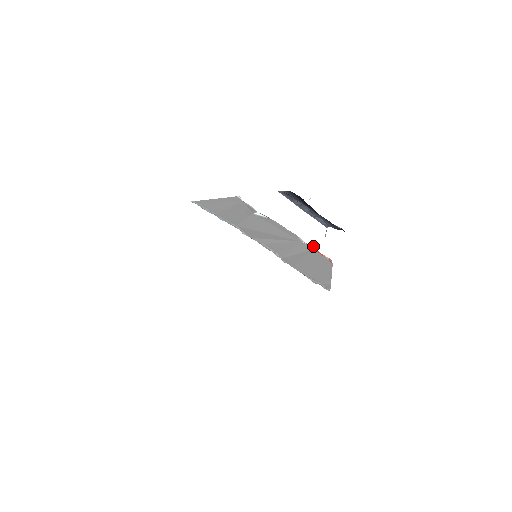
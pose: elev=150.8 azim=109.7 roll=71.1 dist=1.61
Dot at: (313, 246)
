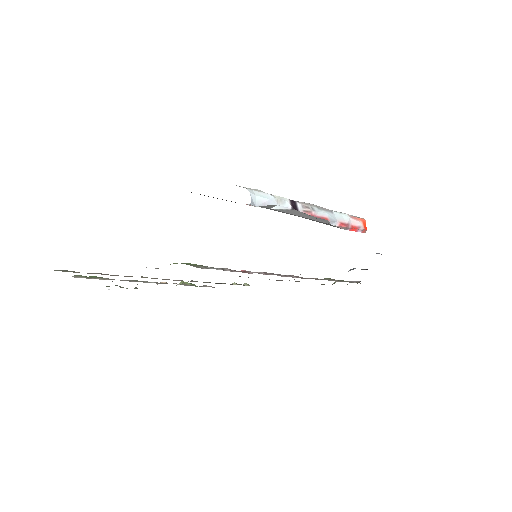
Dot at: (346, 227)
